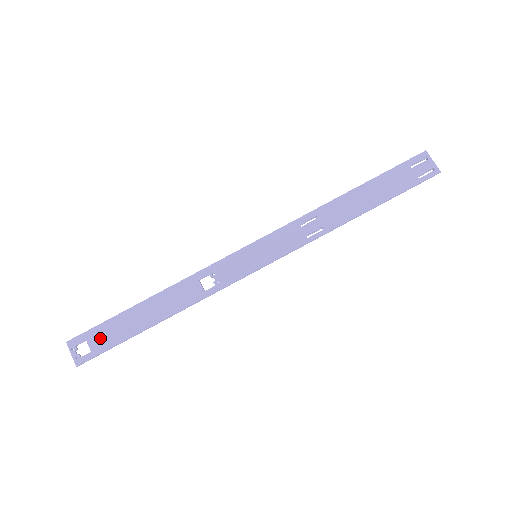
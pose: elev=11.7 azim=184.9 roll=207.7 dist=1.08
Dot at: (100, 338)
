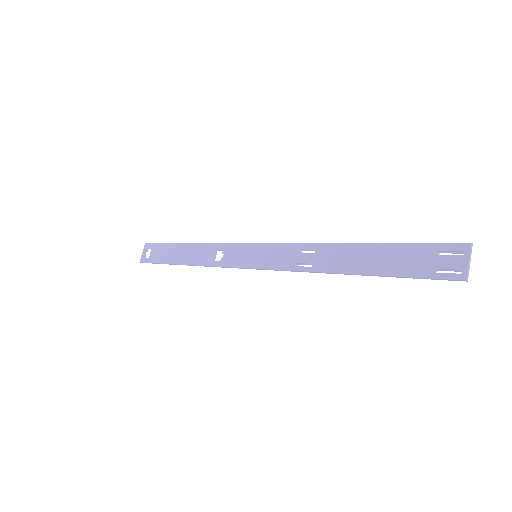
Dot at: (156, 252)
